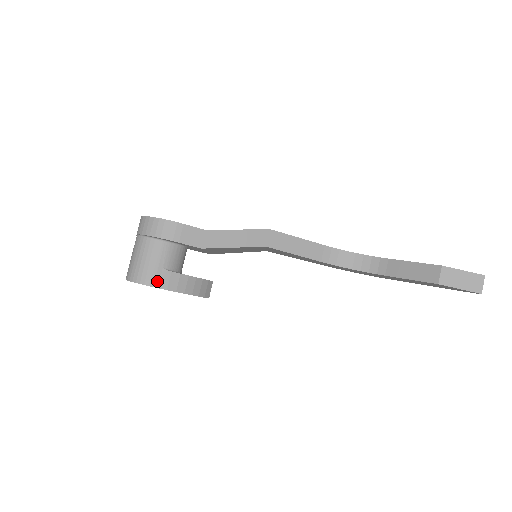
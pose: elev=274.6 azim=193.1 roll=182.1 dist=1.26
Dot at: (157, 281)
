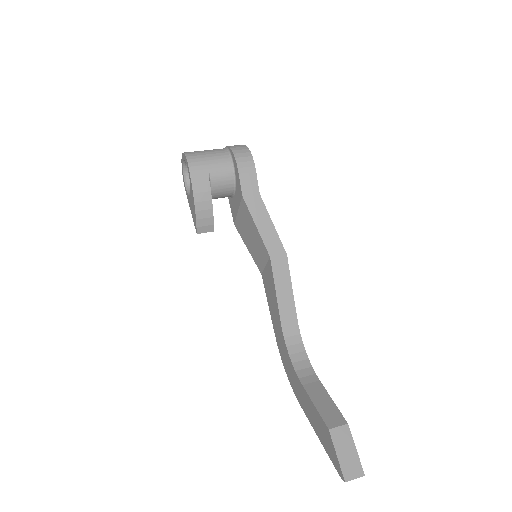
Dot at: (196, 172)
